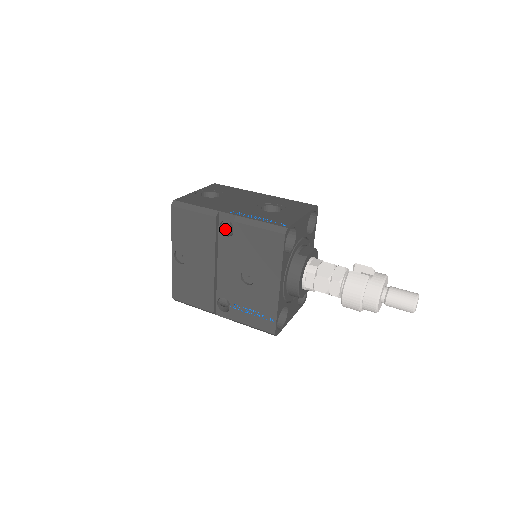
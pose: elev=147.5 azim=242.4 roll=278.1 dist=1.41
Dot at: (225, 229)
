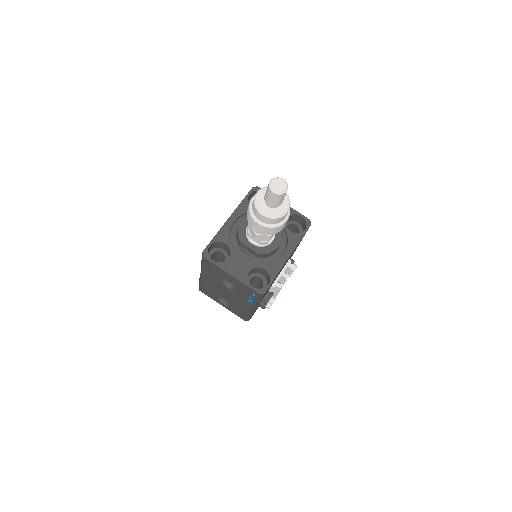
Dot at: occluded
